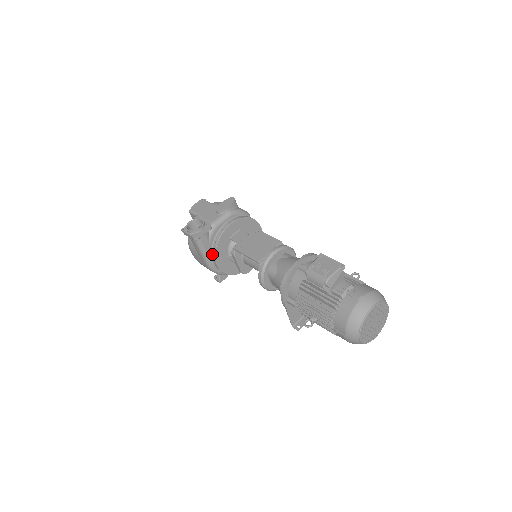
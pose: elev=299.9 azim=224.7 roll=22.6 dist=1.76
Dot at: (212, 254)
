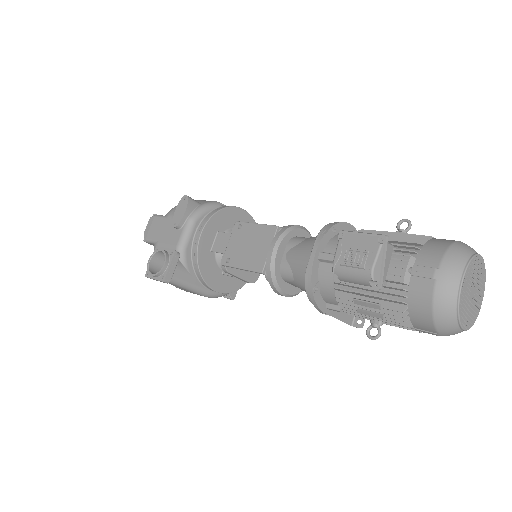
Dot at: (201, 282)
